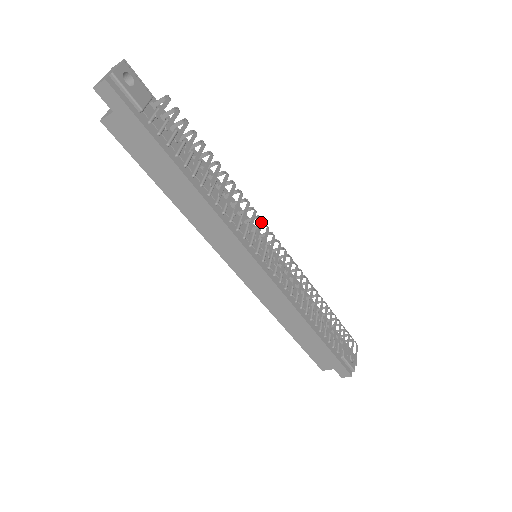
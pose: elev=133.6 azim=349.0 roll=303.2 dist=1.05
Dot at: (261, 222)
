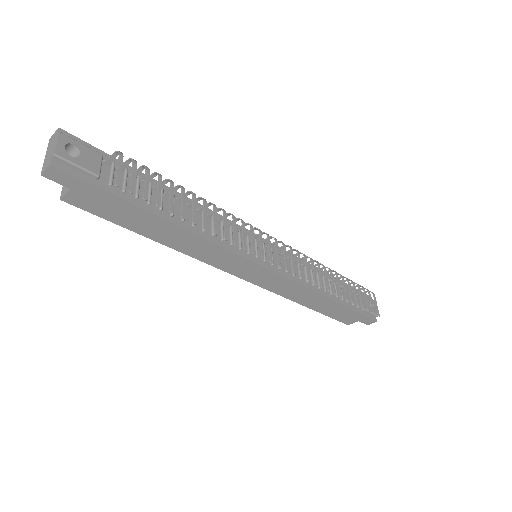
Dot at: (252, 230)
